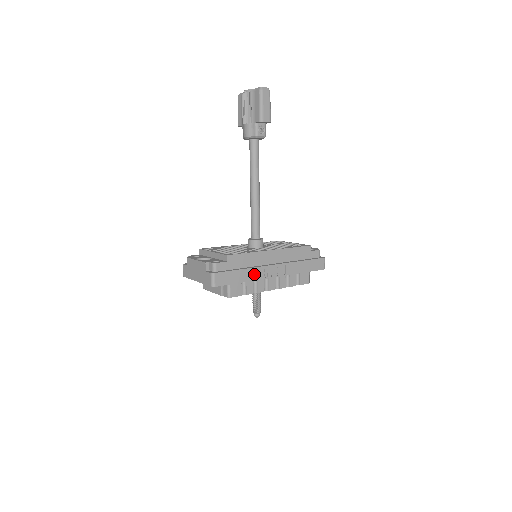
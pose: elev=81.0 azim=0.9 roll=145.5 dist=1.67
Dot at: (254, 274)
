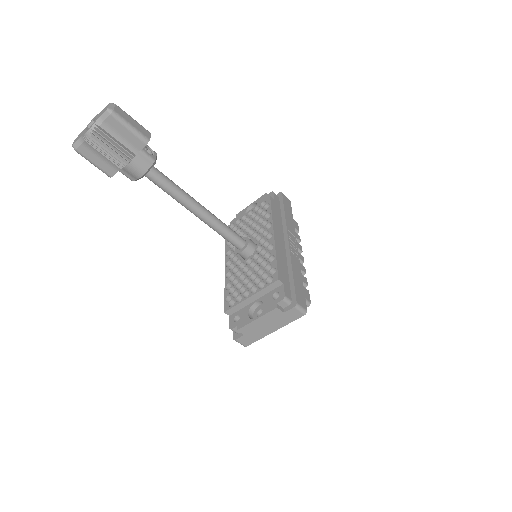
Dot at: (296, 265)
